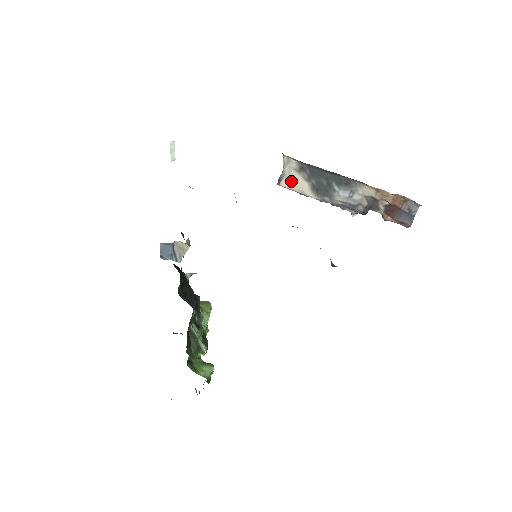
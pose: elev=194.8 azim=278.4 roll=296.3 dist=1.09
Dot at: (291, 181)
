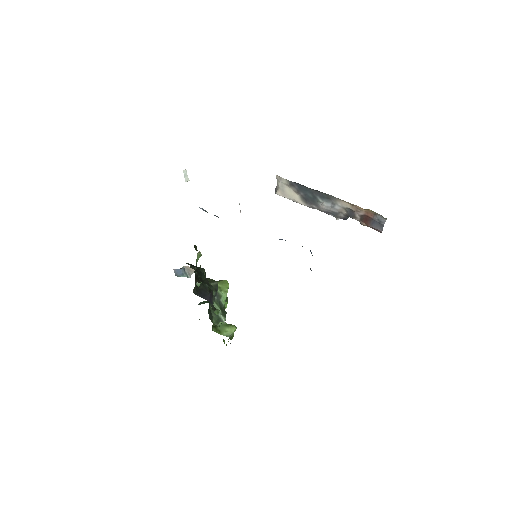
Dot at: (284, 192)
